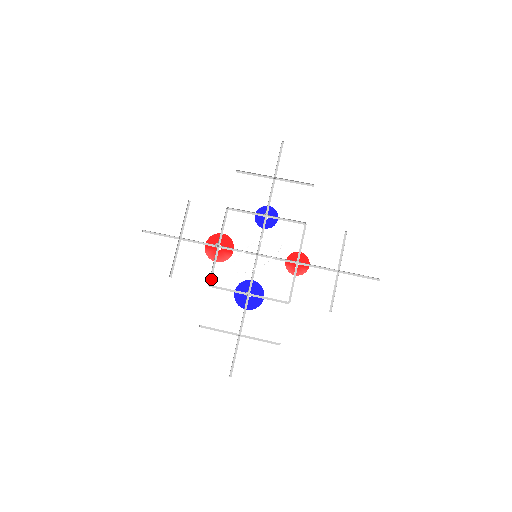
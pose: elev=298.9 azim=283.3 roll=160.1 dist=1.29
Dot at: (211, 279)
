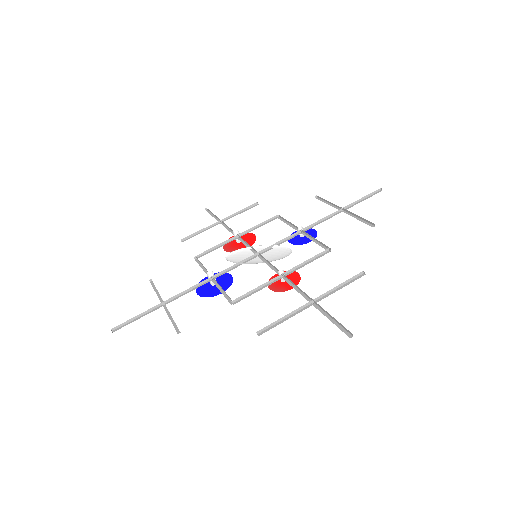
Dot at: (203, 255)
